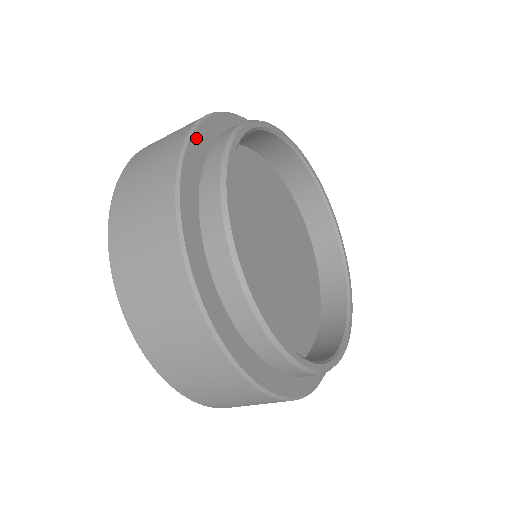
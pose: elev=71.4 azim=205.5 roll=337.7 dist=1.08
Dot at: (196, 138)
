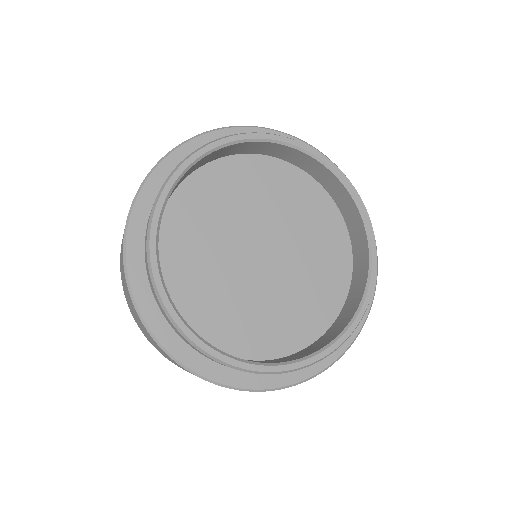
Dot at: occluded
